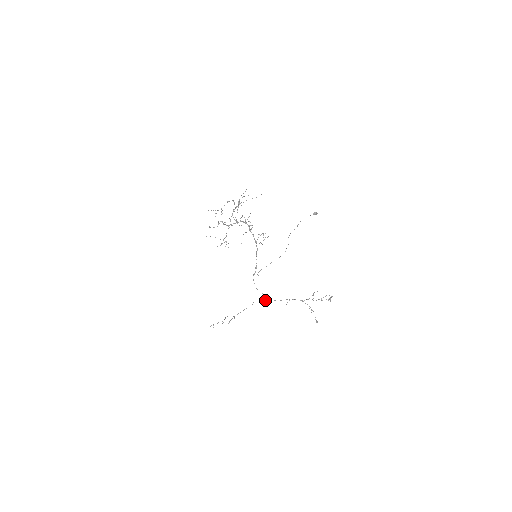
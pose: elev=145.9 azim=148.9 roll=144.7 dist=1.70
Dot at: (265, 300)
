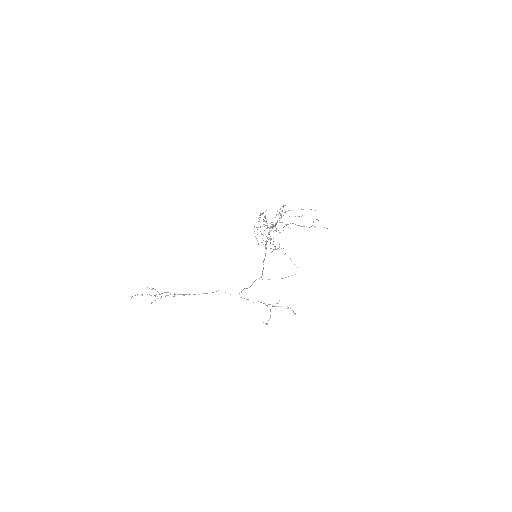
Dot at: occluded
